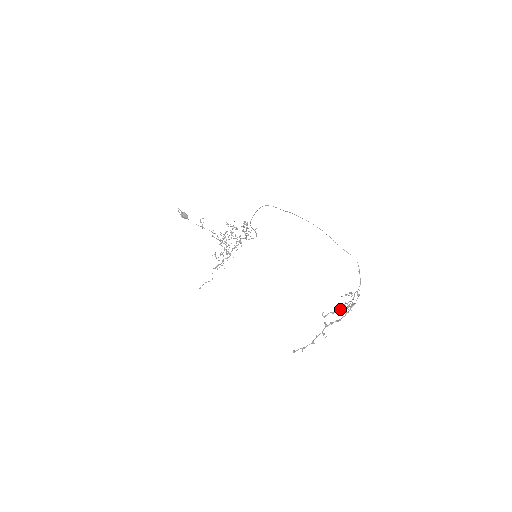
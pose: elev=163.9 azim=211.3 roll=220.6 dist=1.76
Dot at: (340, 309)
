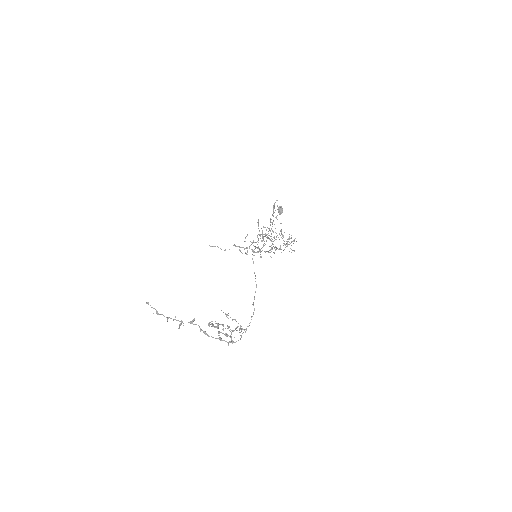
Dot at: occluded
